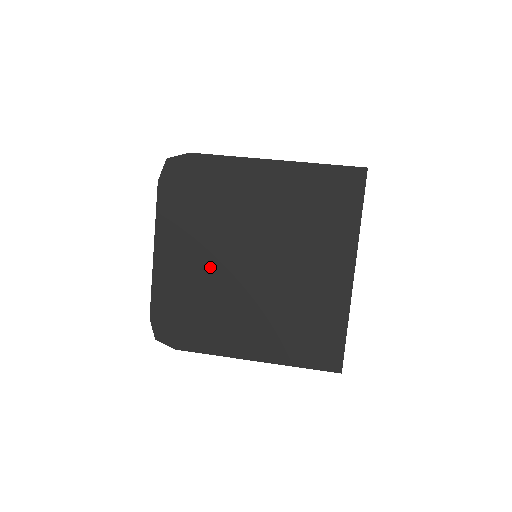
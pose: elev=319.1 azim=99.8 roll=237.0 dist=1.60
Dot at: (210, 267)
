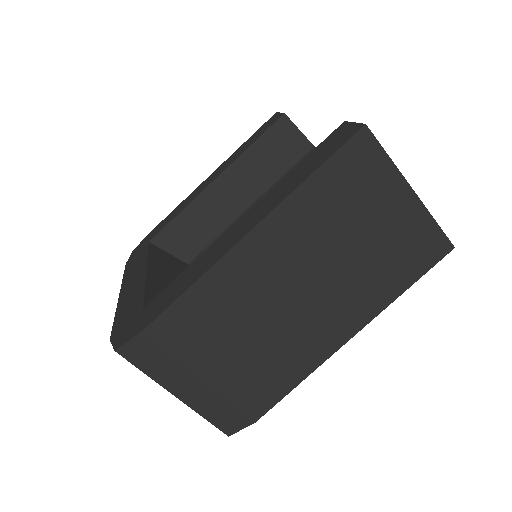
Dot at: occluded
